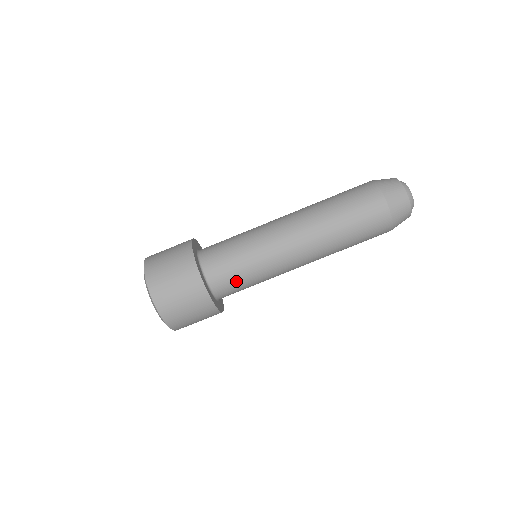
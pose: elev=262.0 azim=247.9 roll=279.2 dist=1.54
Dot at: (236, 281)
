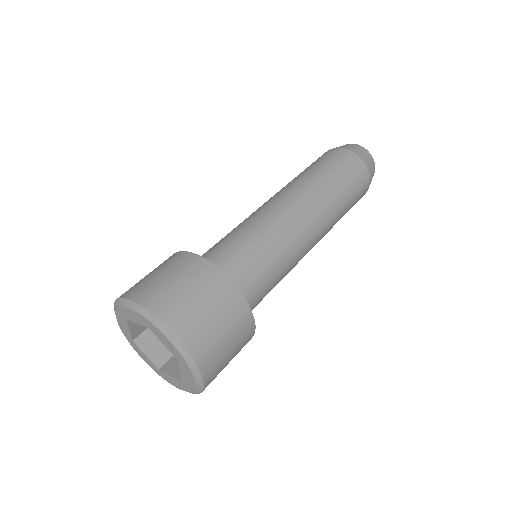
Dot at: (239, 255)
